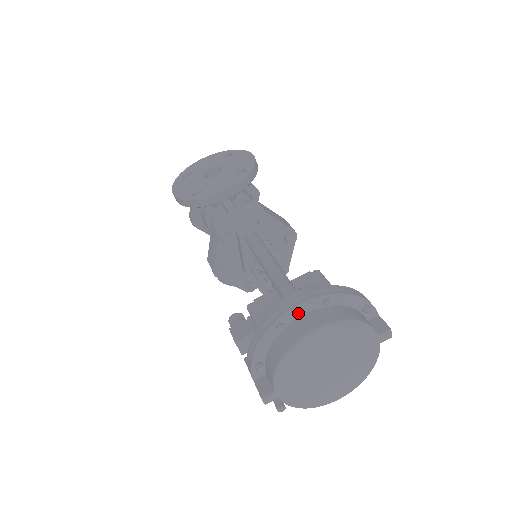
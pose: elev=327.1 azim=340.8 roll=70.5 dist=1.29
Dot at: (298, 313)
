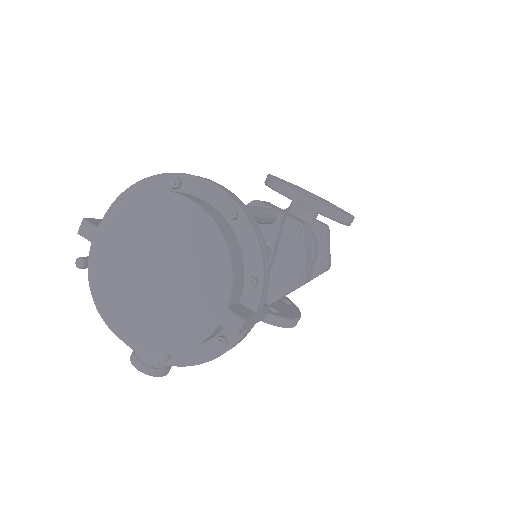
Dot at: (201, 191)
